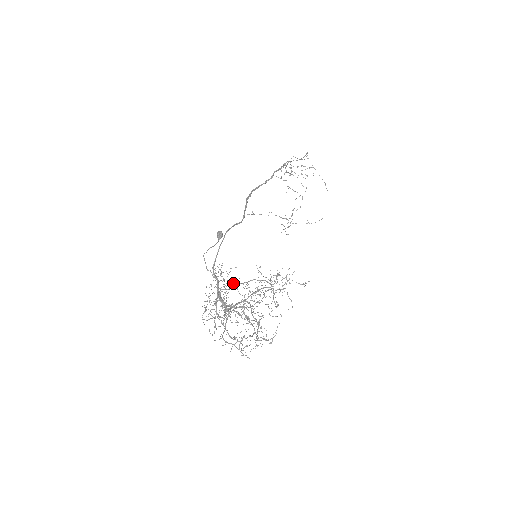
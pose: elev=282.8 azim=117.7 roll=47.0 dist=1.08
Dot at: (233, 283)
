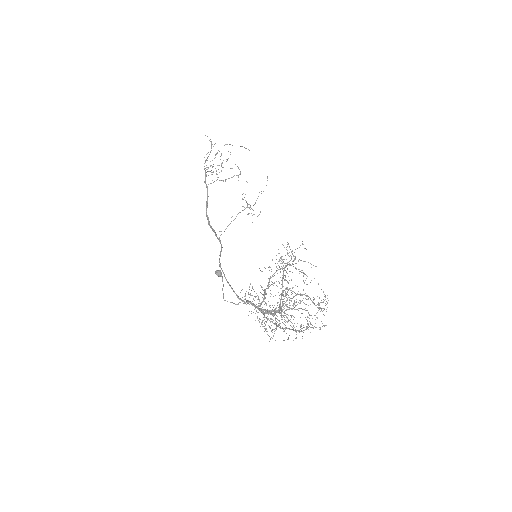
Dot at: occluded
